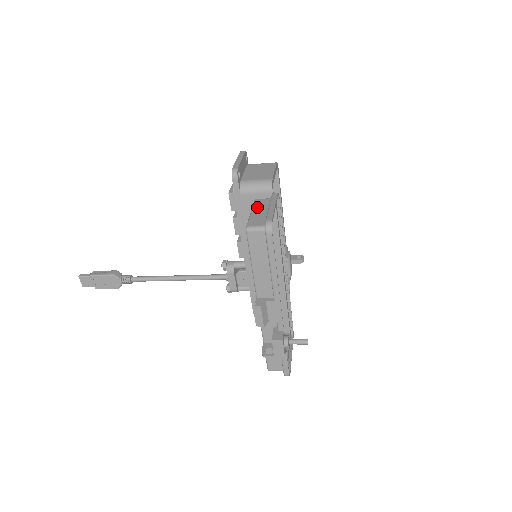
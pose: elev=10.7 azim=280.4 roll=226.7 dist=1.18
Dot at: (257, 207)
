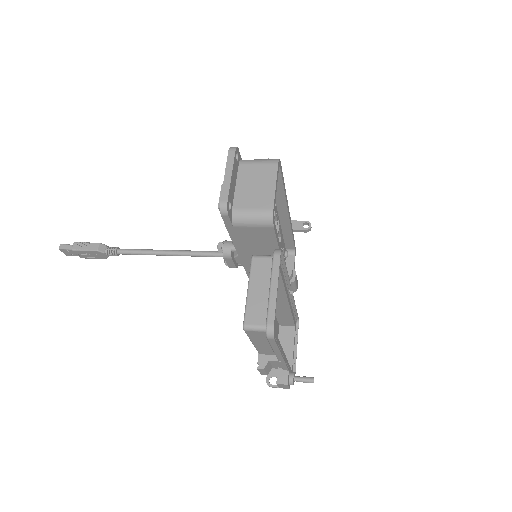
Dot at: (255, 279)
